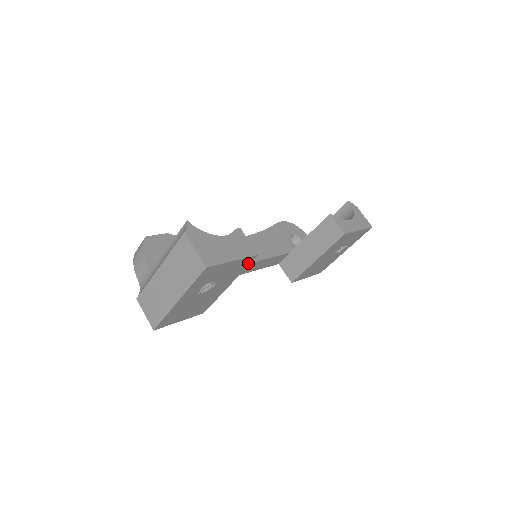
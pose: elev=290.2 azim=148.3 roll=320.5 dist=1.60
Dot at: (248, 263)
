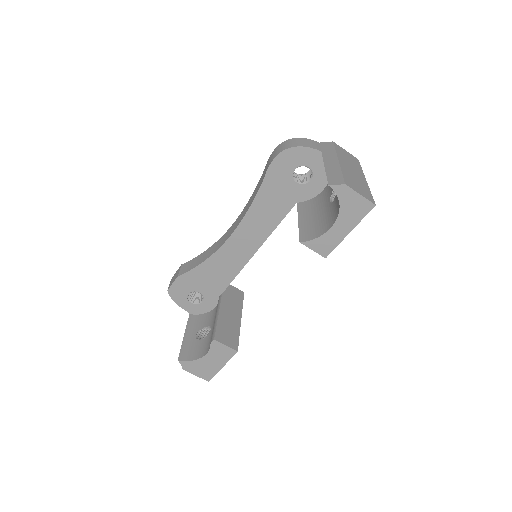
Dot at: (237, 345)
